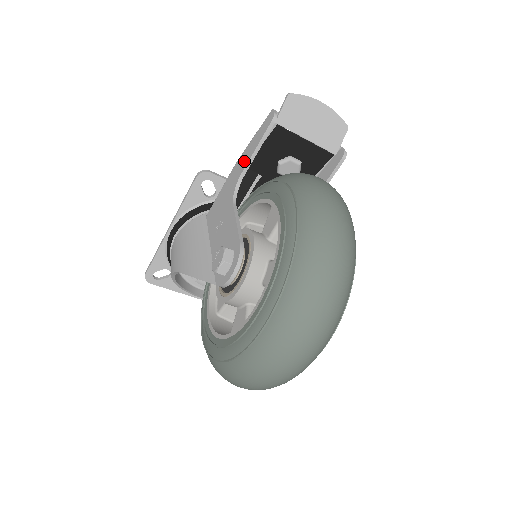
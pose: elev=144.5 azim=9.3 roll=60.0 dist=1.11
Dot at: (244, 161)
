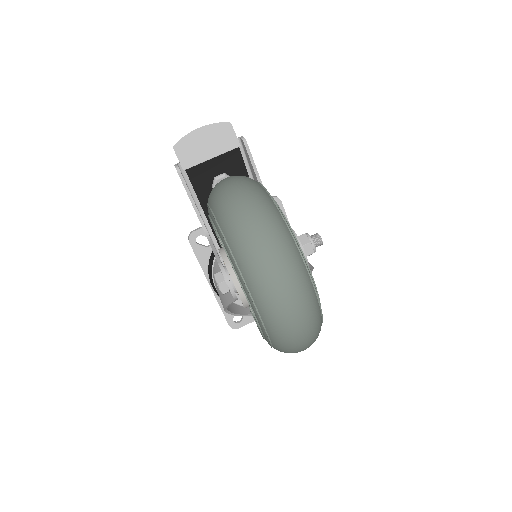
Dot at: occluded
